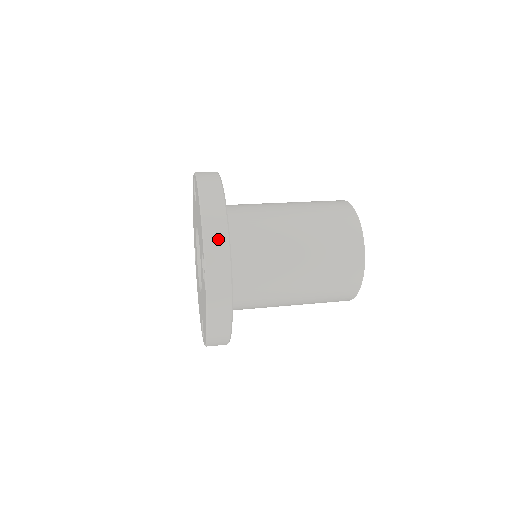
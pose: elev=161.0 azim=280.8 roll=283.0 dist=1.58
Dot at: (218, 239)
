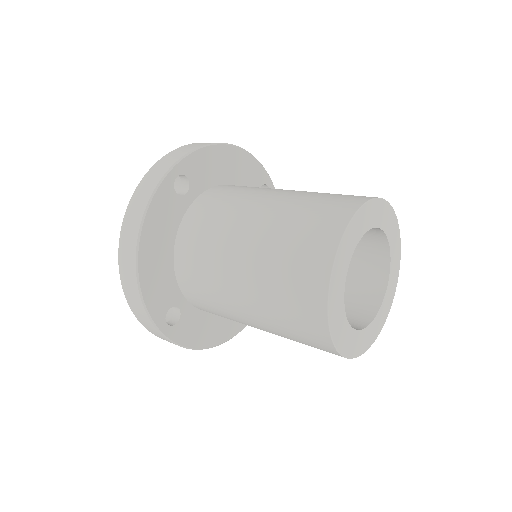
Dot at: (137, 307)
